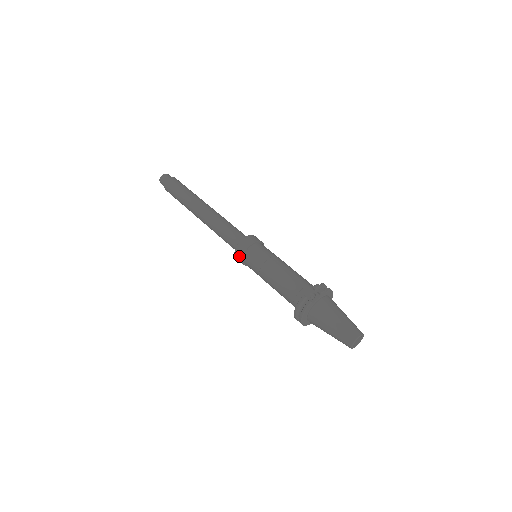
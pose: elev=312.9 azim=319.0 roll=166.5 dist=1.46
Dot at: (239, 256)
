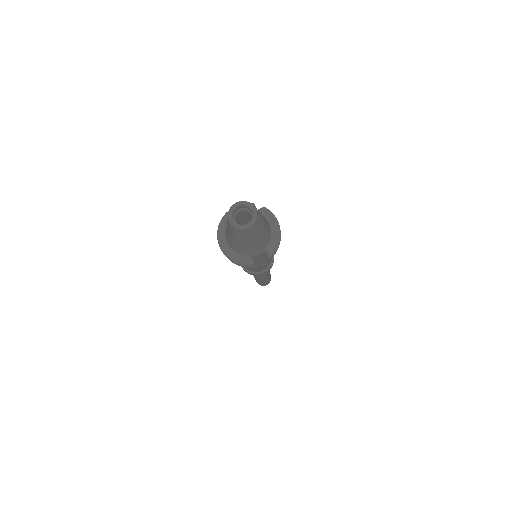
Dot at: occluded
